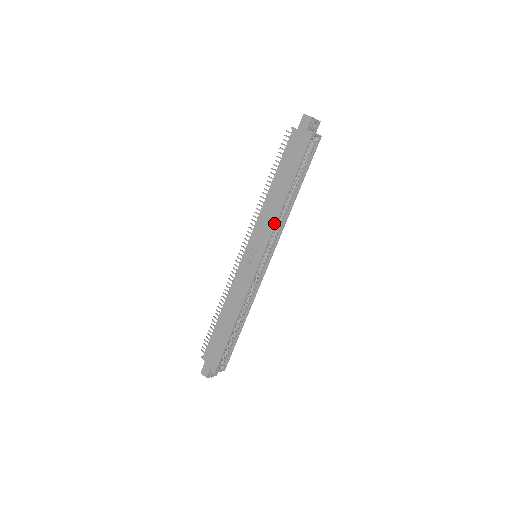
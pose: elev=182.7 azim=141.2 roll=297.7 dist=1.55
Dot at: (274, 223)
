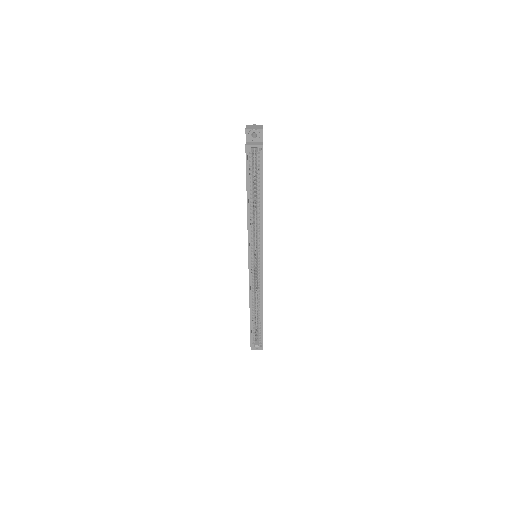
Dot at: occluded
